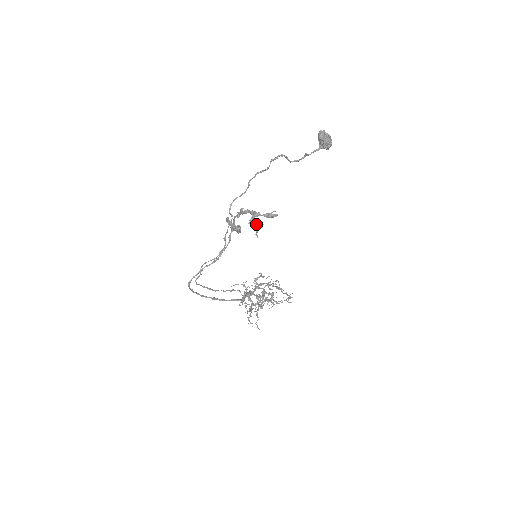
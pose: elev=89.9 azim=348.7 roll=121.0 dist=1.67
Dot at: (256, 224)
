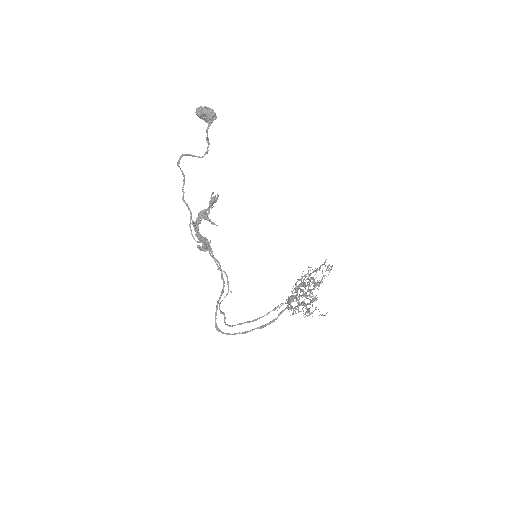
Dot at: (205, 216)
